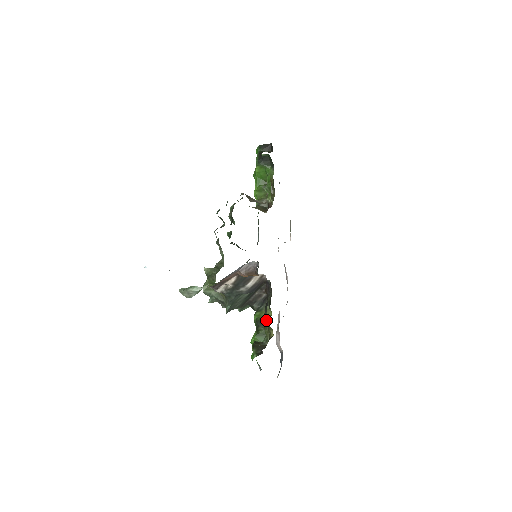
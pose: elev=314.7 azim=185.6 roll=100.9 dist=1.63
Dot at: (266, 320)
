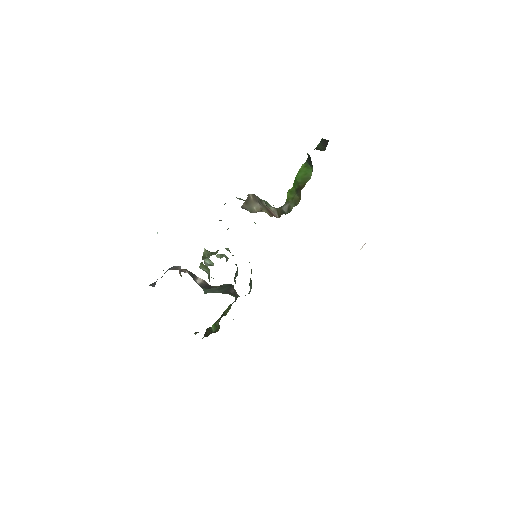
Dot at: occluded
